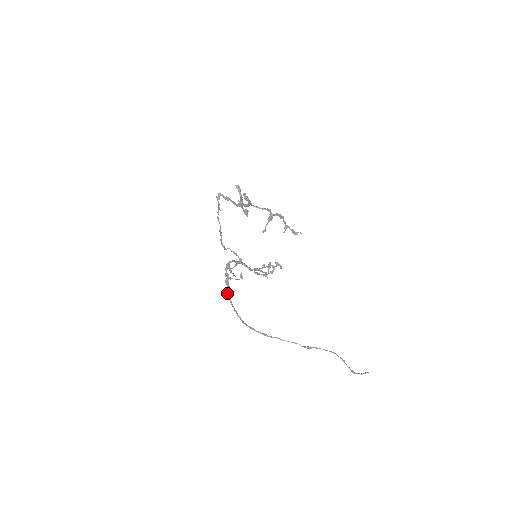
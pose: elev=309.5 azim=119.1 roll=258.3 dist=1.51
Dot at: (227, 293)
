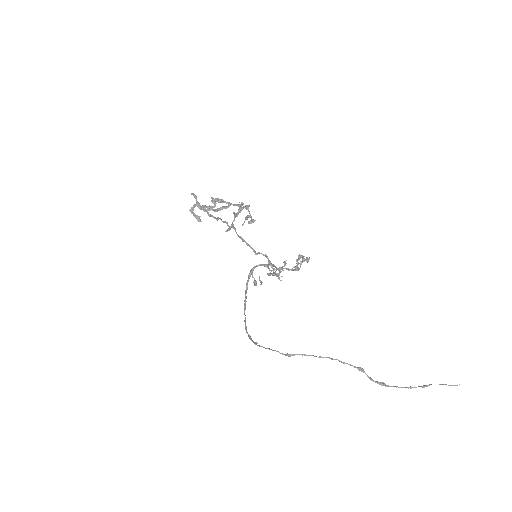
Dot at: occluded
